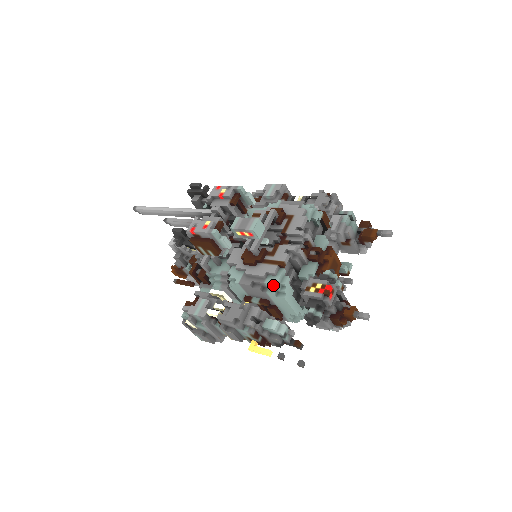
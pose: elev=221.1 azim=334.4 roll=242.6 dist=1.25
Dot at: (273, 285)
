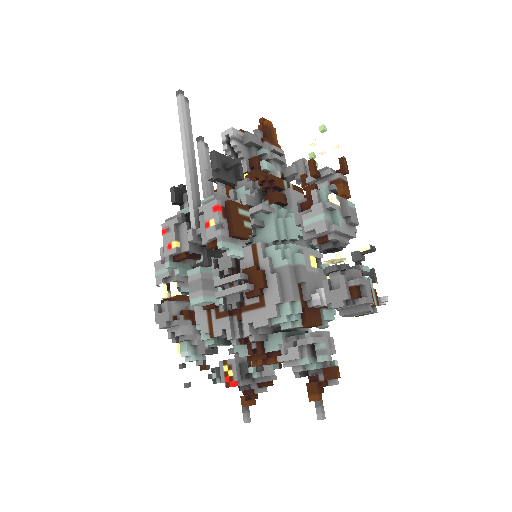
Dot at: occluded
